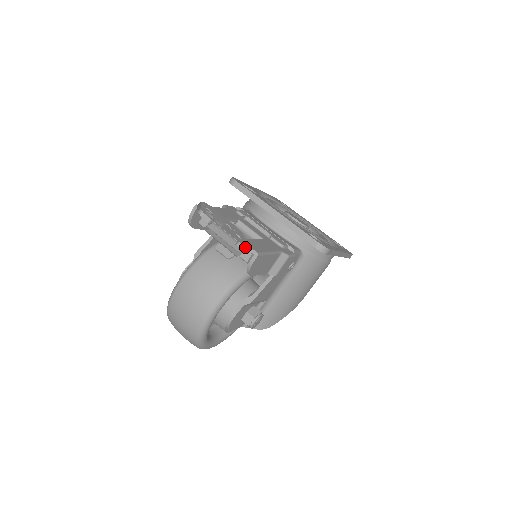
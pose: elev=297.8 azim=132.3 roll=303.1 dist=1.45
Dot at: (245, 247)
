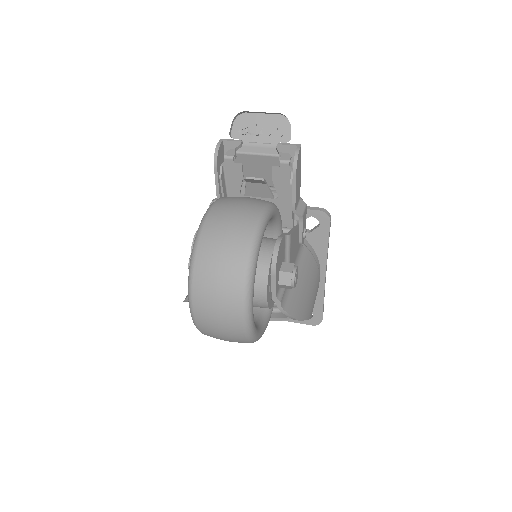
Dot at: occluded
